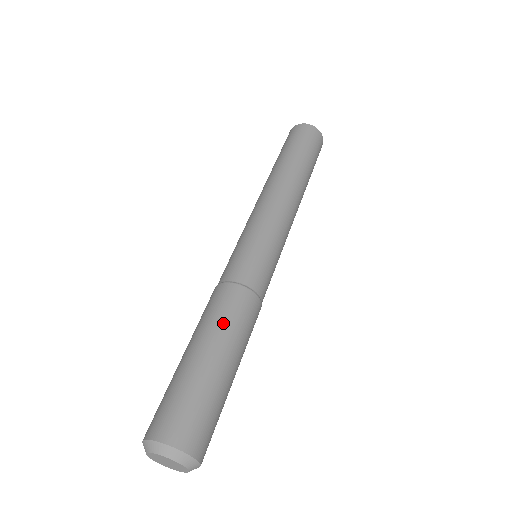
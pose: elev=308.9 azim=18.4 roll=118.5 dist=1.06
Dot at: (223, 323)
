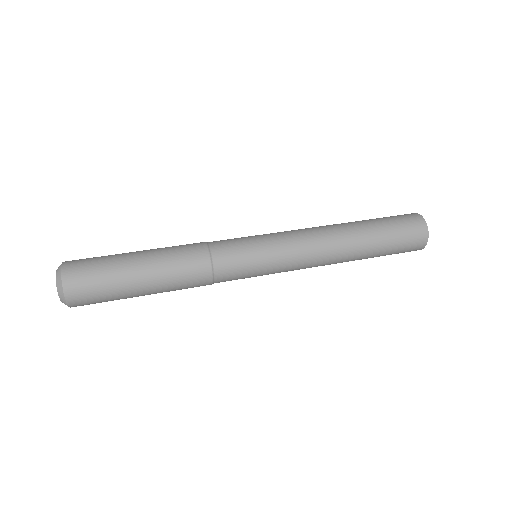
Dot at: (167, 250)
